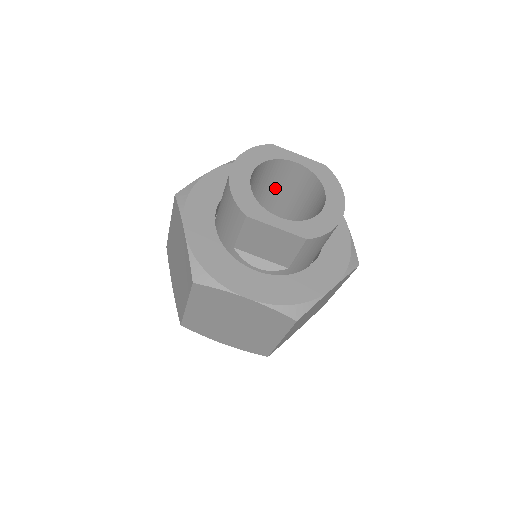
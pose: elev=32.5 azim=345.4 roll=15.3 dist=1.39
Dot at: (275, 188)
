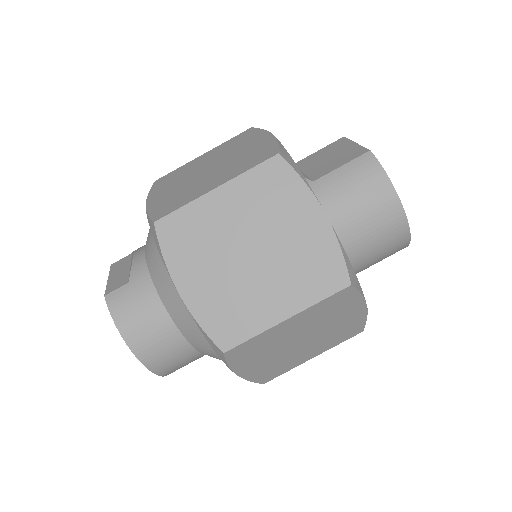
Dot at: occluded
